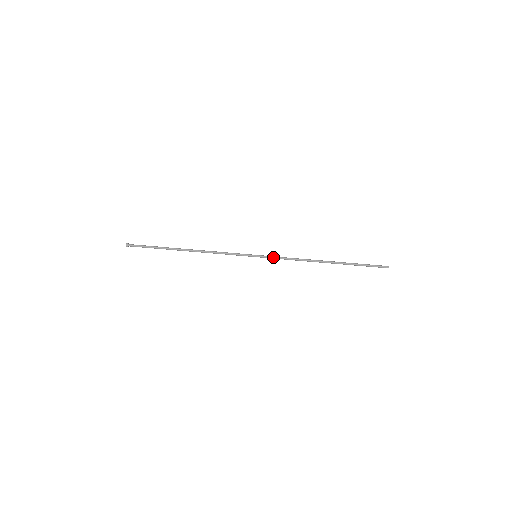
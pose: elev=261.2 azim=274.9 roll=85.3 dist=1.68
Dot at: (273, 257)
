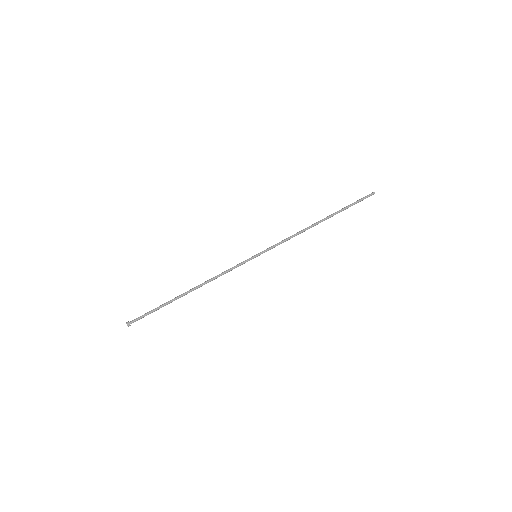
Dot at: (271, 246)
